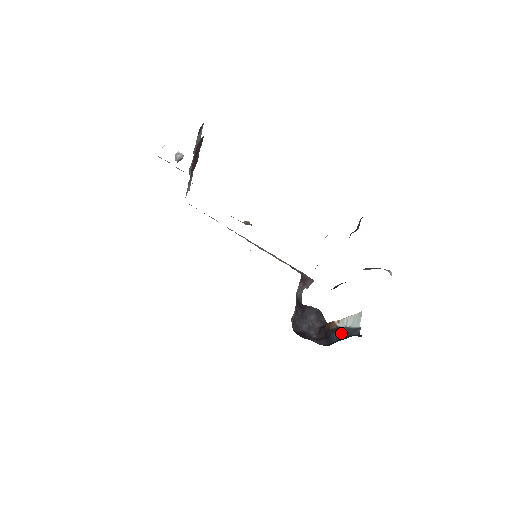
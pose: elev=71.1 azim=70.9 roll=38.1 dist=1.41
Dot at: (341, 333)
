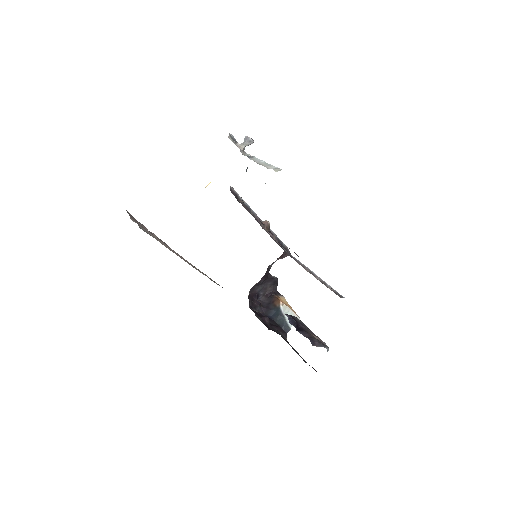
Dot at: (278, 317)
